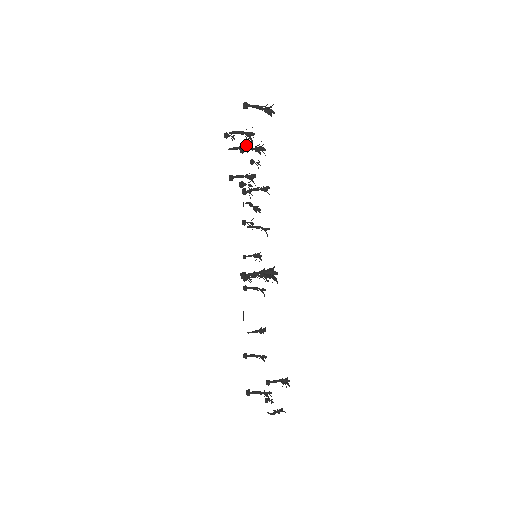
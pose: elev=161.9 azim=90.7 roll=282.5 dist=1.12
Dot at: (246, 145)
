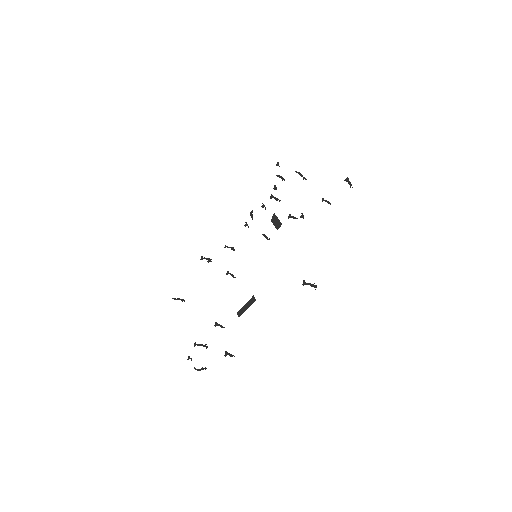
Dot at: occluded
